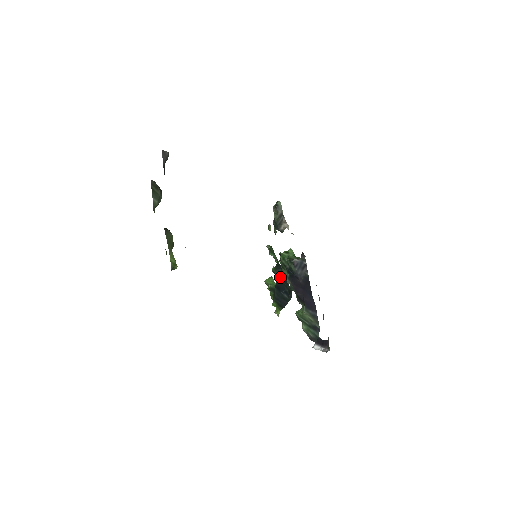
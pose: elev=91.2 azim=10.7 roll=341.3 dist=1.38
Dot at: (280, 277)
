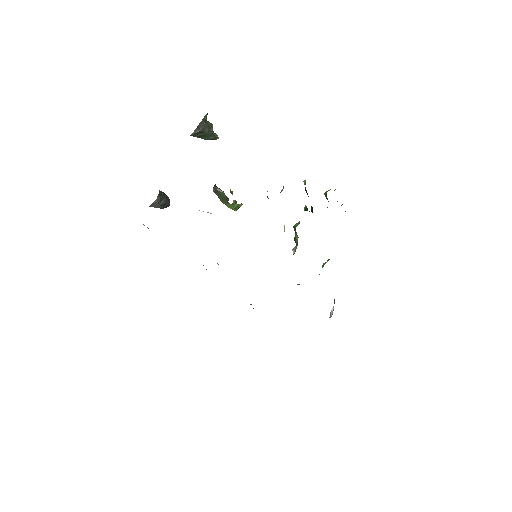
Dot at: occluded
